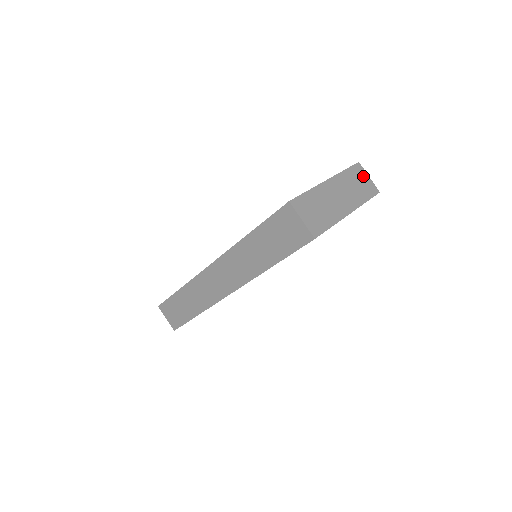
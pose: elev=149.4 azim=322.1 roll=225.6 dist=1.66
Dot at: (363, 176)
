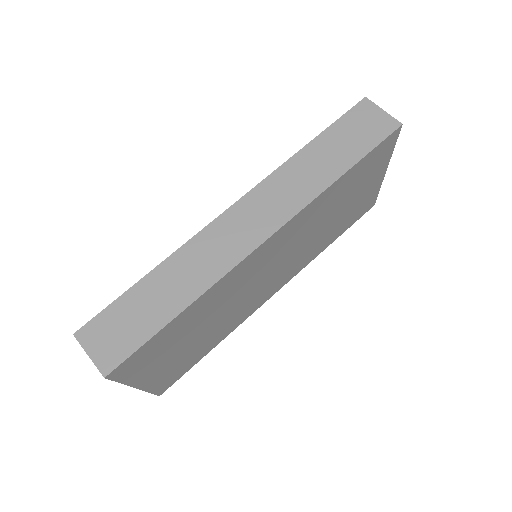
Dot at: occluded
